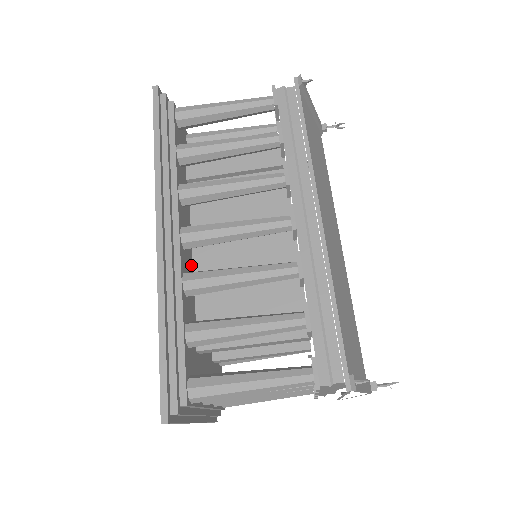
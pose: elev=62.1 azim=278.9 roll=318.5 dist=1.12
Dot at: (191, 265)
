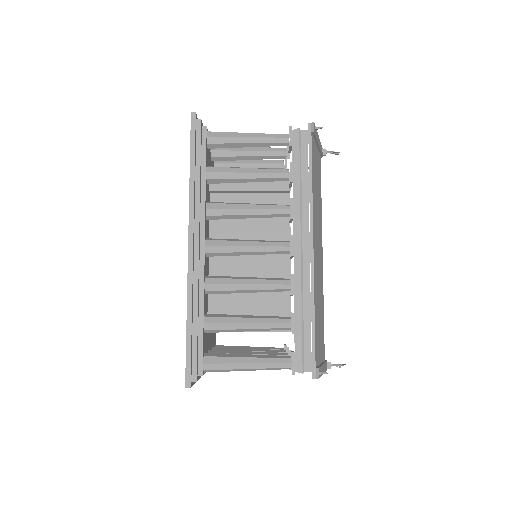
Dot at: (208, 264)
